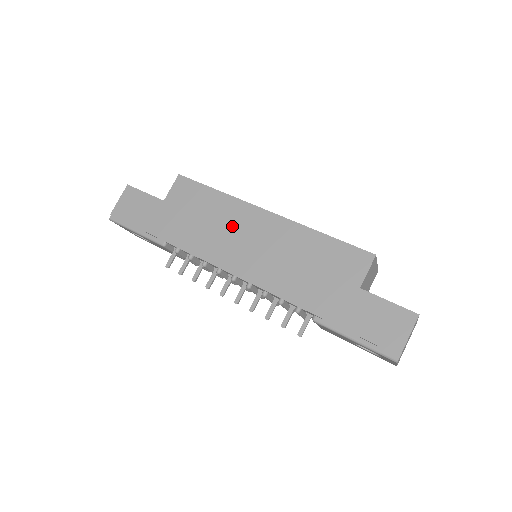
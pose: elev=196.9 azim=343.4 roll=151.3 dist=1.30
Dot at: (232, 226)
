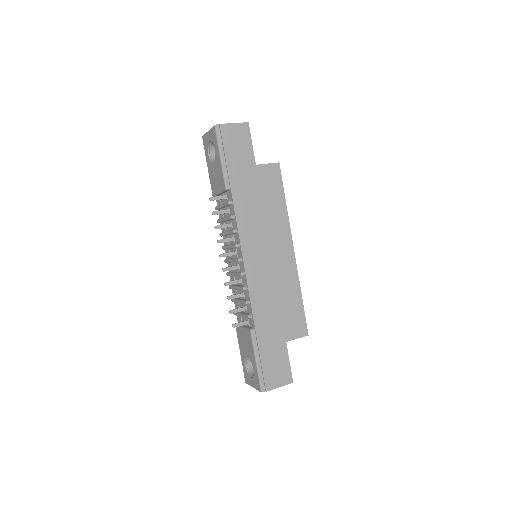
Dot at: (271, 233)
